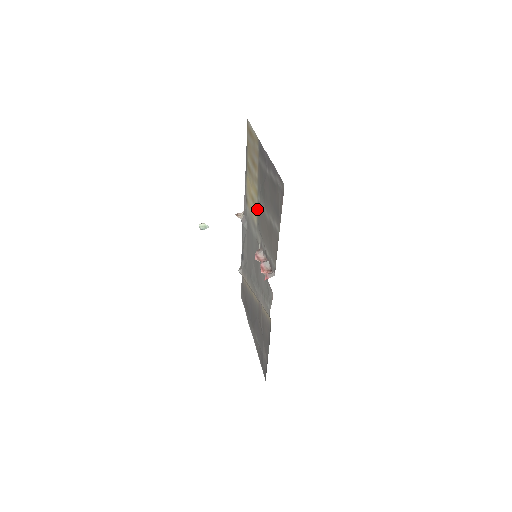
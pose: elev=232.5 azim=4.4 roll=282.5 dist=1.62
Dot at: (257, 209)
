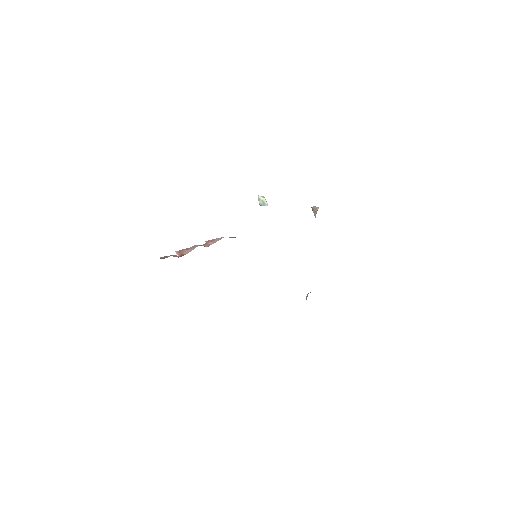
Dot at: occluded
